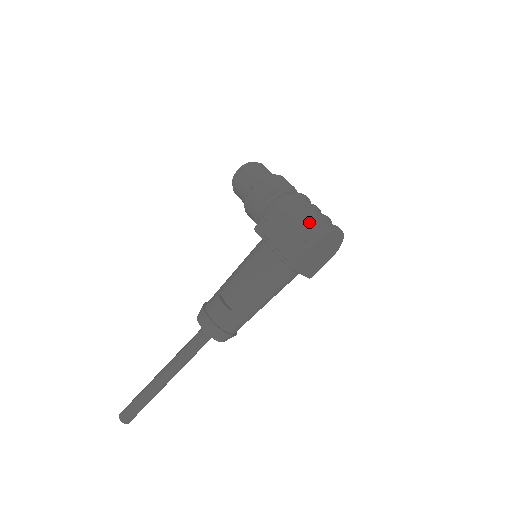
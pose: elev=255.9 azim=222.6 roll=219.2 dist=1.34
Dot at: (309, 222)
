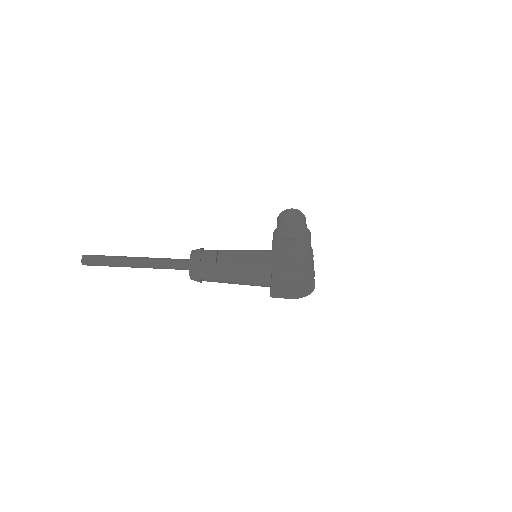
Dot at: (305, 264)
